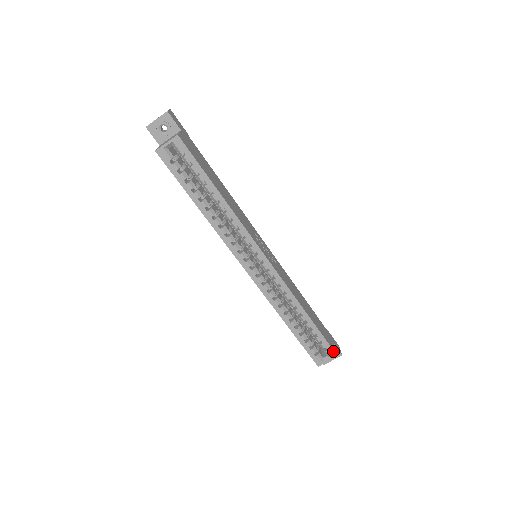
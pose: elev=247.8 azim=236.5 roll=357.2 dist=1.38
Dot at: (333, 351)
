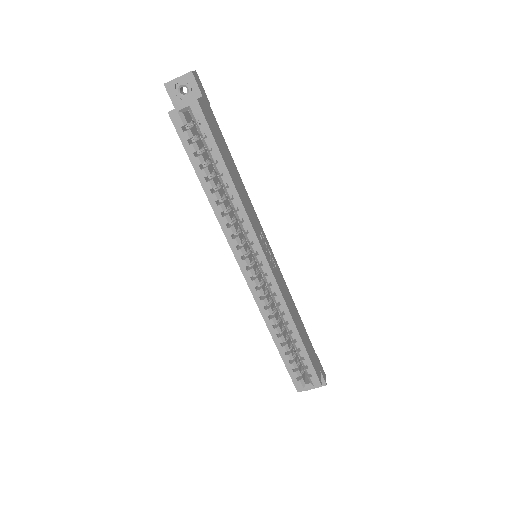
Dot at: (318, 379)
